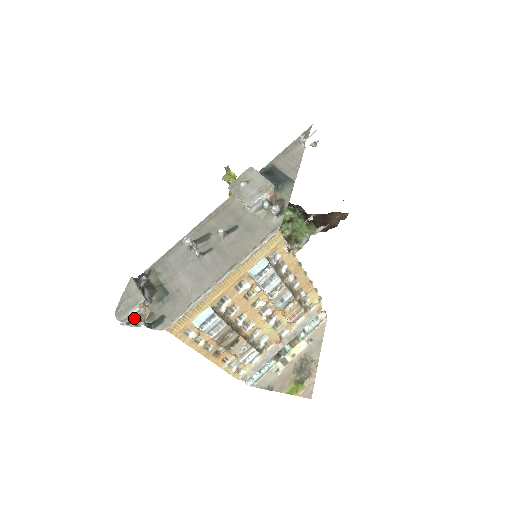
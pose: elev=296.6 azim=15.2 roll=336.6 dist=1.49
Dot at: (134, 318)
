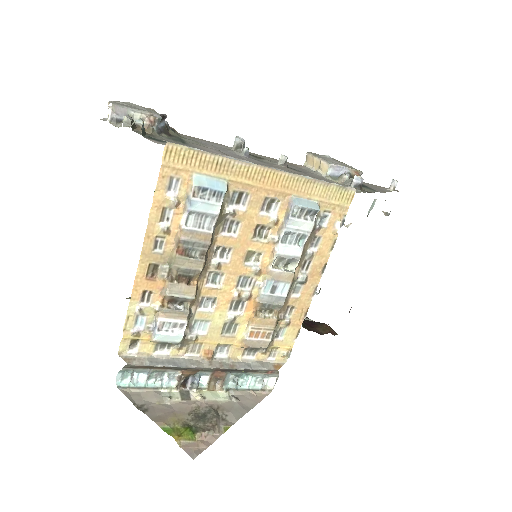
Dot at: (131, 117)
